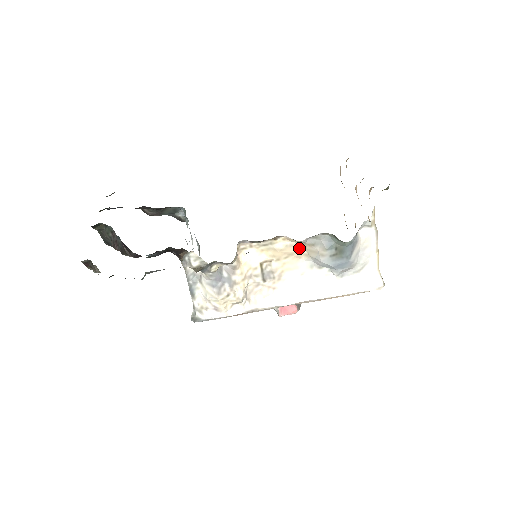
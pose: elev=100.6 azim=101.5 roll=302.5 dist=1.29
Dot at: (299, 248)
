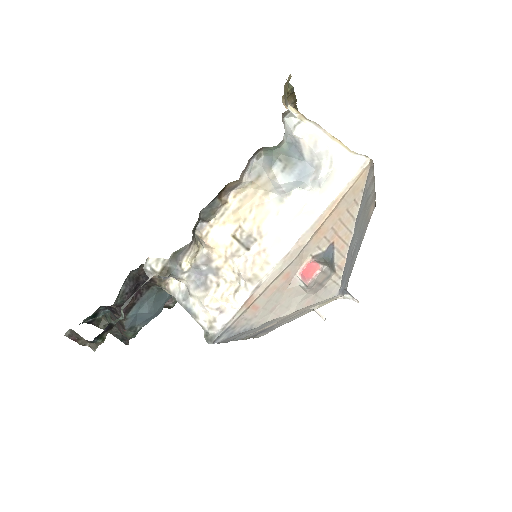
Dot at: (254, 193)
